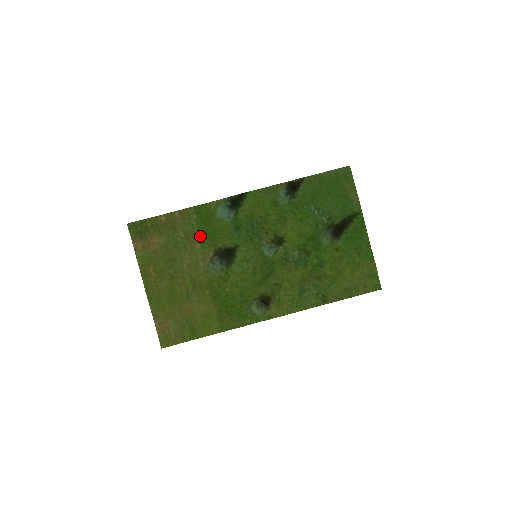
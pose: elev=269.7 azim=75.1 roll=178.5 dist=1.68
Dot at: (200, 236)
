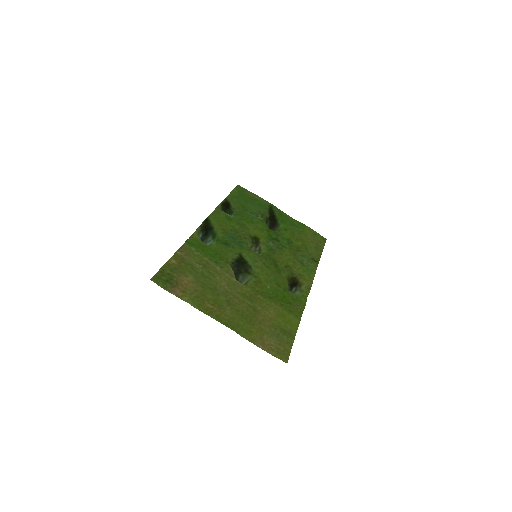
Dot at: (211, 261)
